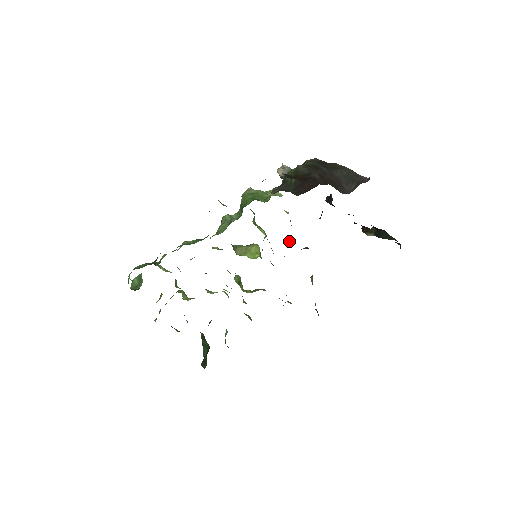
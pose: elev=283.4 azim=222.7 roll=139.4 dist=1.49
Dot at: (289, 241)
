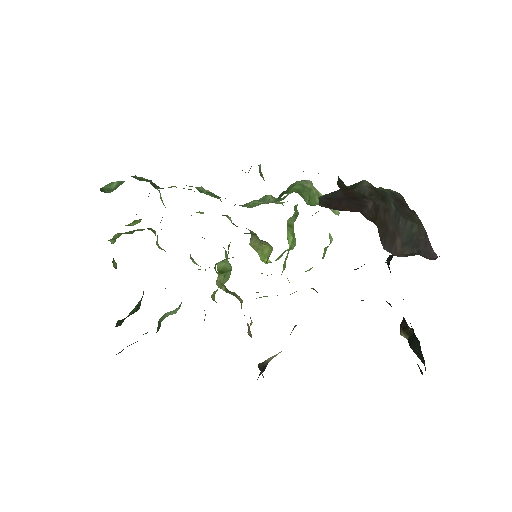
Dot at: (308, 270)
